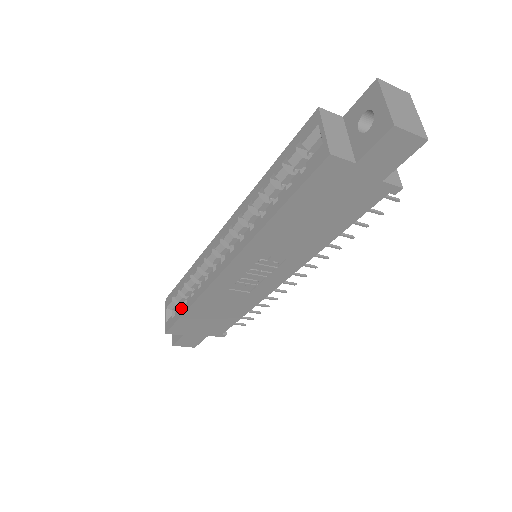
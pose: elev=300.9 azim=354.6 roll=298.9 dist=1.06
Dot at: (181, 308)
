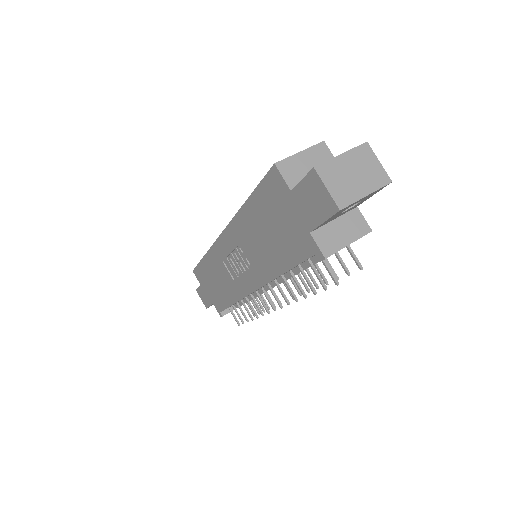
Dot at: occluded
